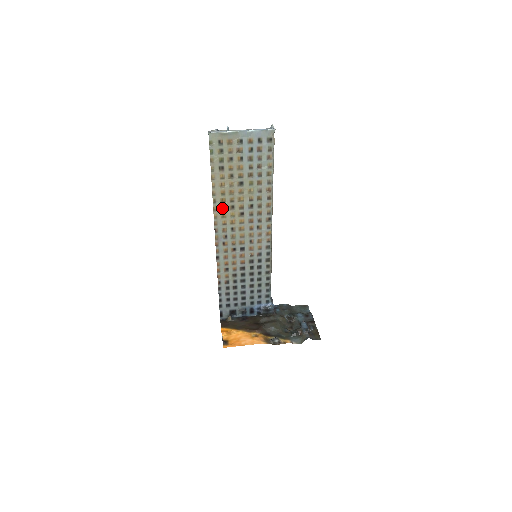
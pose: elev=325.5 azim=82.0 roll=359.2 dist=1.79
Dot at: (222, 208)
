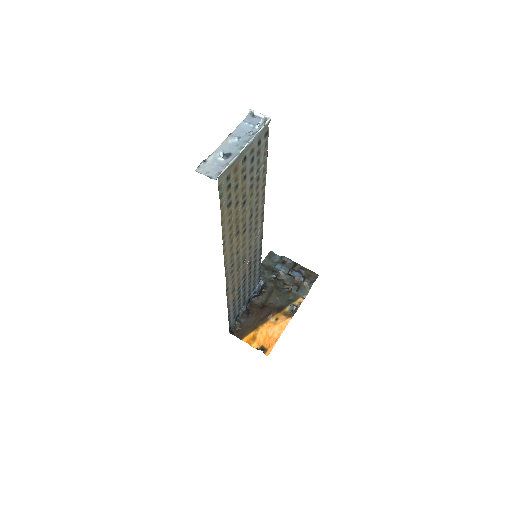
Dot at: (230, 243)
